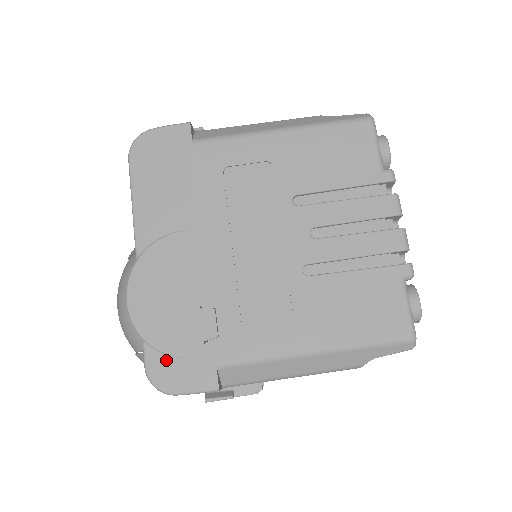
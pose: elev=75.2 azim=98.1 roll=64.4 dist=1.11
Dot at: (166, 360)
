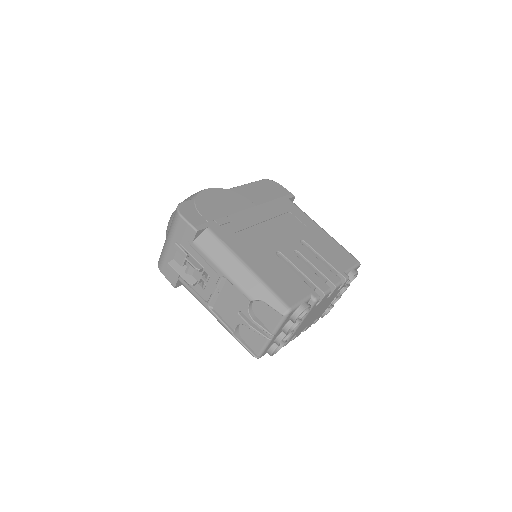
Dot at: (193, 208)
